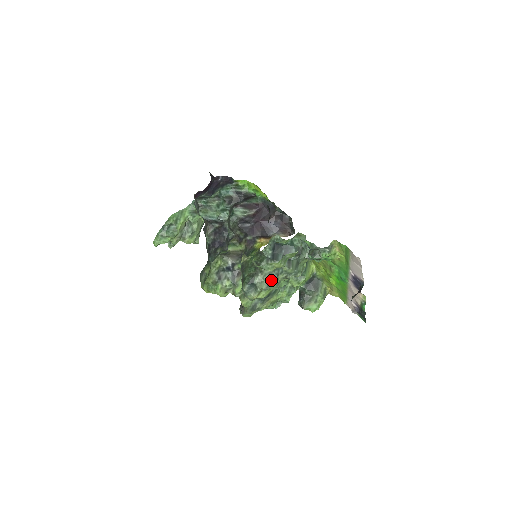
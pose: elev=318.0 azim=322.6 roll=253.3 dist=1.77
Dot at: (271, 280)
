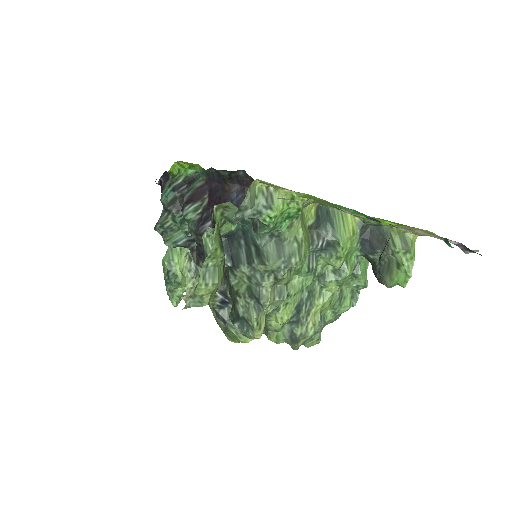
Dot at: (256, 299)
